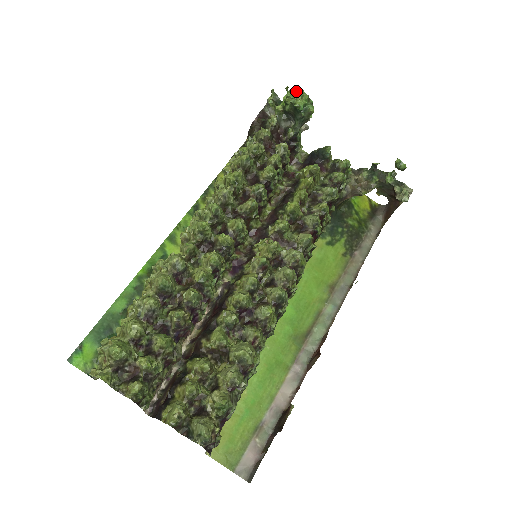
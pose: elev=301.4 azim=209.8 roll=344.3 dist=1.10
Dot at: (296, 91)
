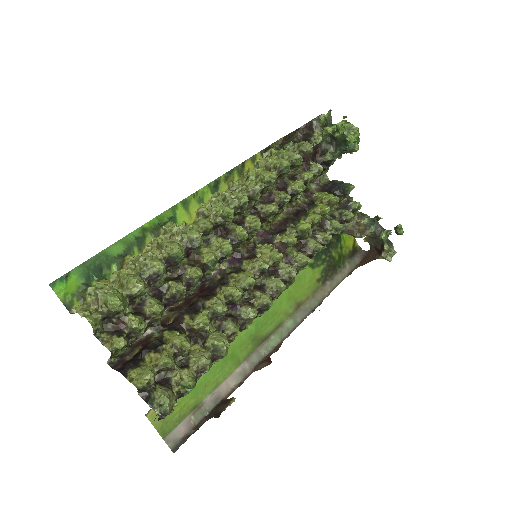
Dot at: (352, 125)
